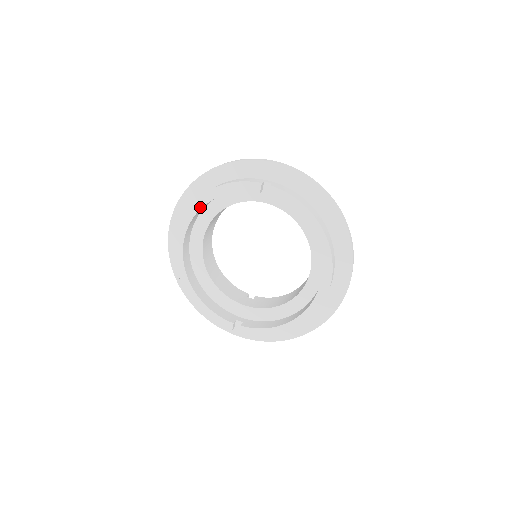
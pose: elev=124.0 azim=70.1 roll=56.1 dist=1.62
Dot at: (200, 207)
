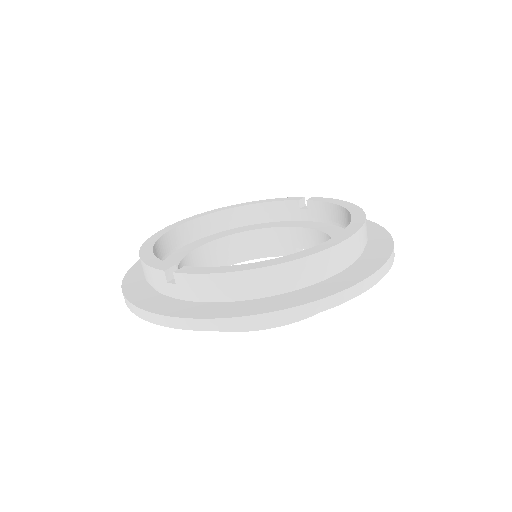
Dot at: (227, 208)
